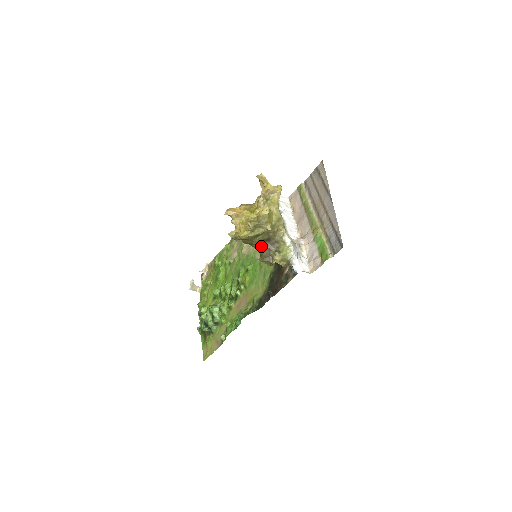
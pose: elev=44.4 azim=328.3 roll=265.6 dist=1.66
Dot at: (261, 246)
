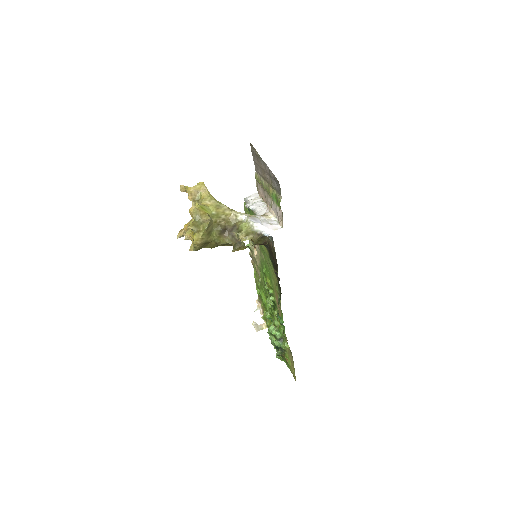
Dot at: (225, 239)
